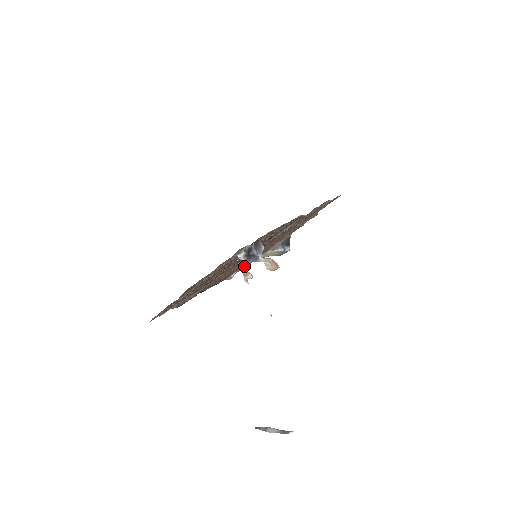
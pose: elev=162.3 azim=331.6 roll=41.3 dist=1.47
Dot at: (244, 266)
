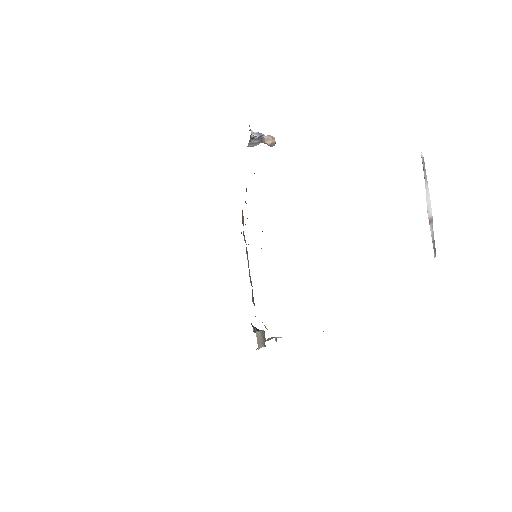
Dot at: (262, 134)
